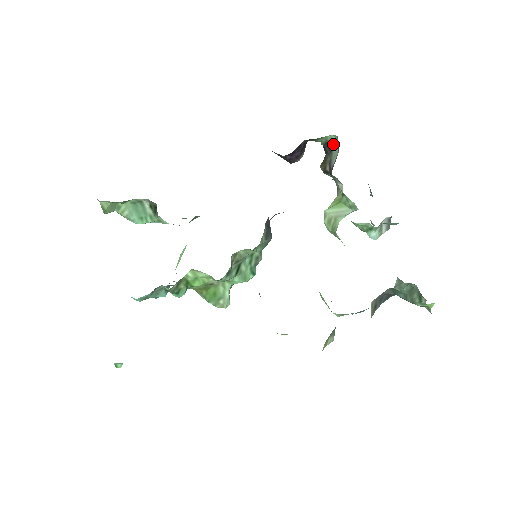
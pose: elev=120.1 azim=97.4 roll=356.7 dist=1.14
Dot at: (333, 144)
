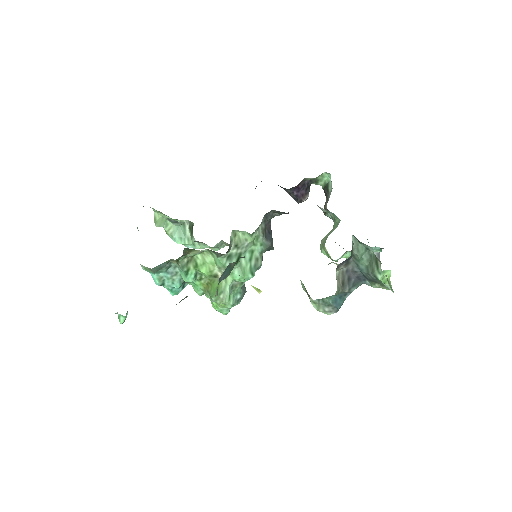
Dot at: (329, 184)
